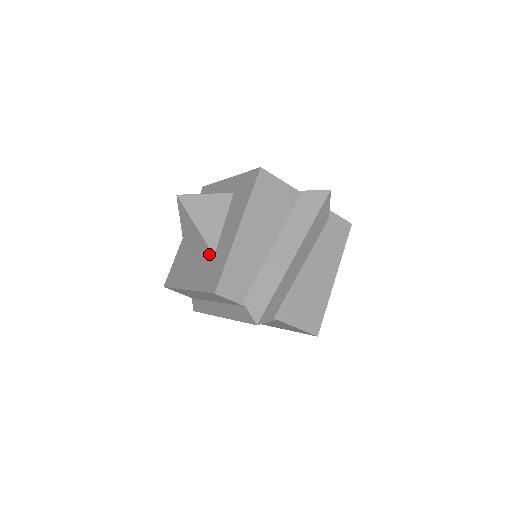
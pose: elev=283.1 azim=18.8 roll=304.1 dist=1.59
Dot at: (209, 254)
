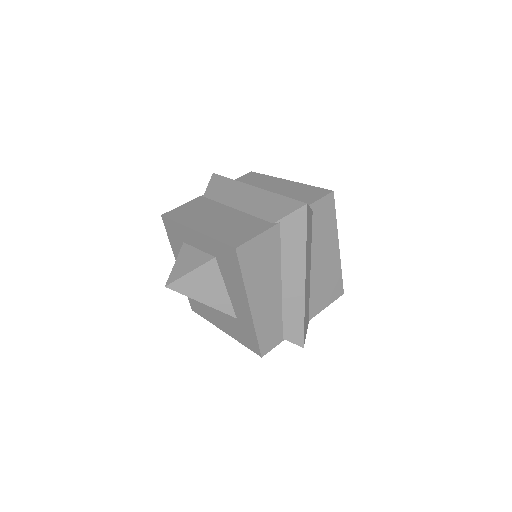
Dot at: occluded
